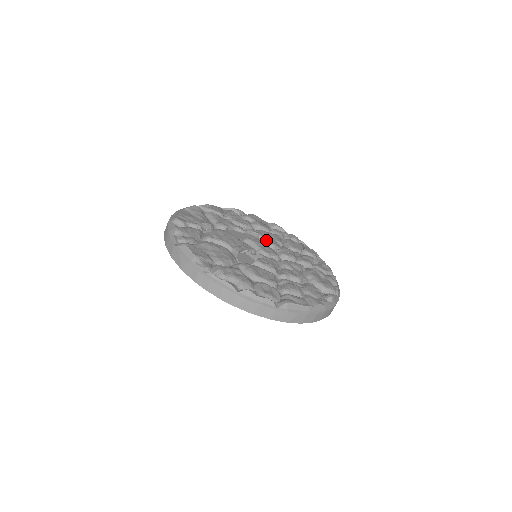
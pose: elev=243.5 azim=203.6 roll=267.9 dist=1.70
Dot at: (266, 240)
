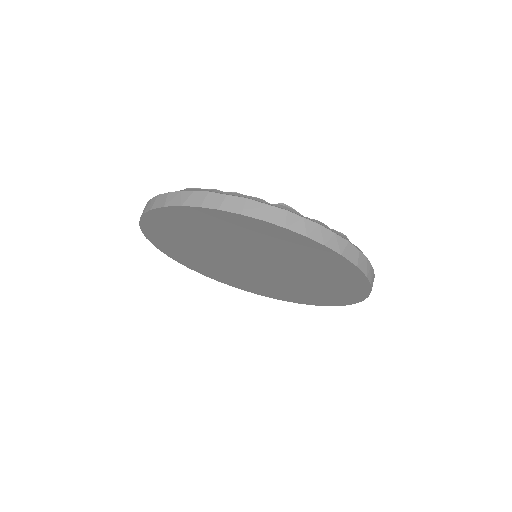
Dot at: occluded
